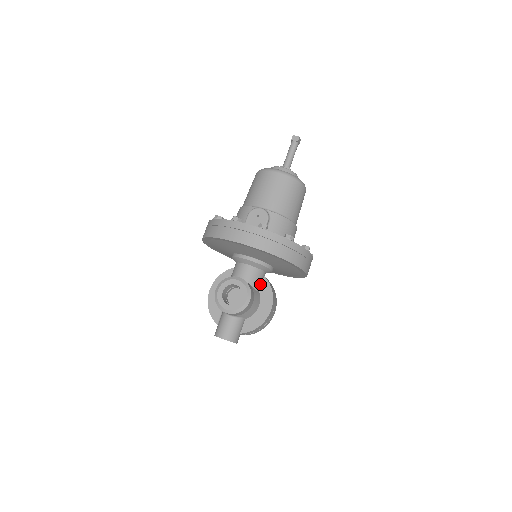
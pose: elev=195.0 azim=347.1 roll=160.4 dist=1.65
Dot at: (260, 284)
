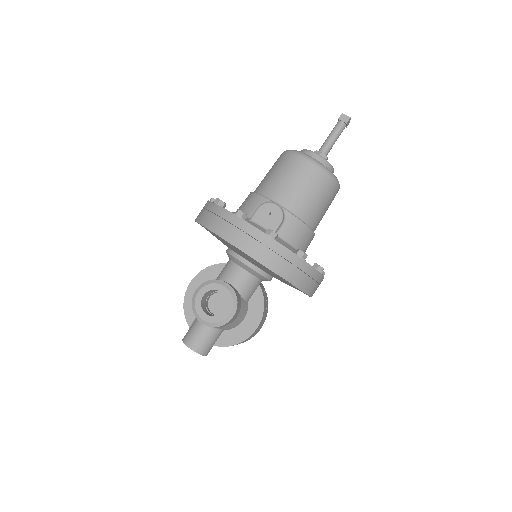
Dot at: (252, 293)
